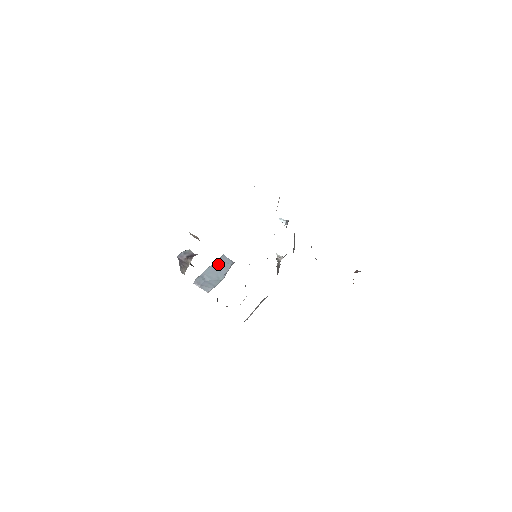
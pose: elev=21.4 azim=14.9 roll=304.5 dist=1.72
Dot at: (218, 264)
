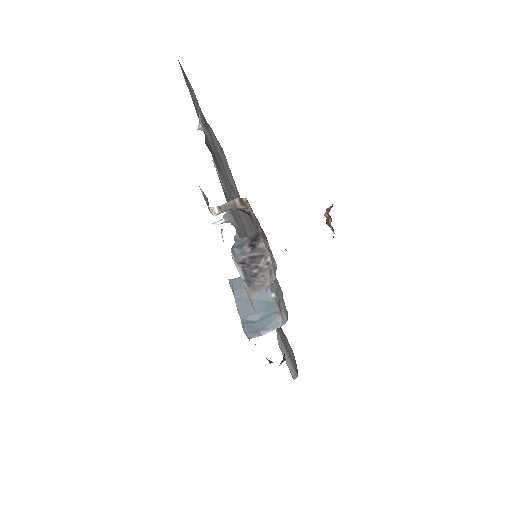
Dot at: (241, 292)
